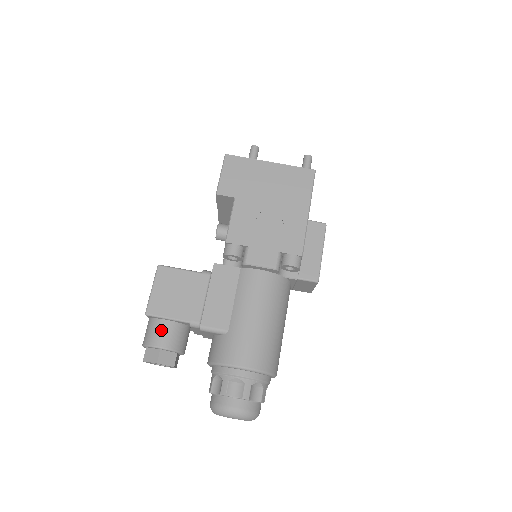
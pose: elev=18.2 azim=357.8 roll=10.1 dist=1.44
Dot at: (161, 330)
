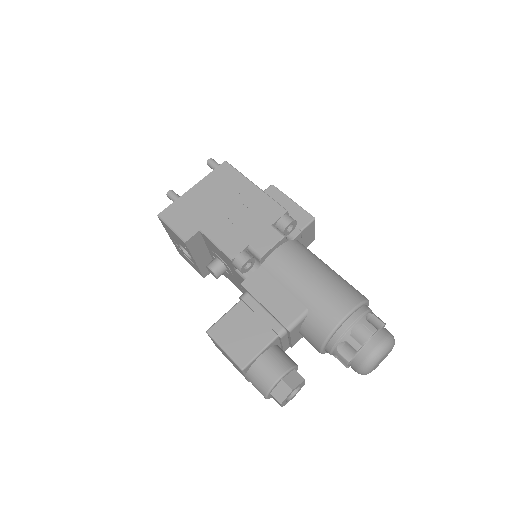
Dot at: (265, 367)
